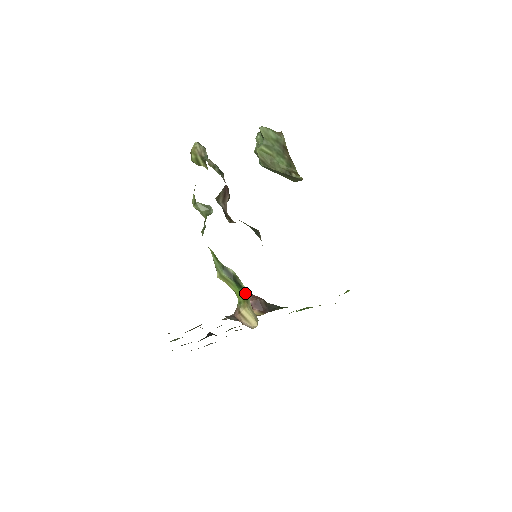
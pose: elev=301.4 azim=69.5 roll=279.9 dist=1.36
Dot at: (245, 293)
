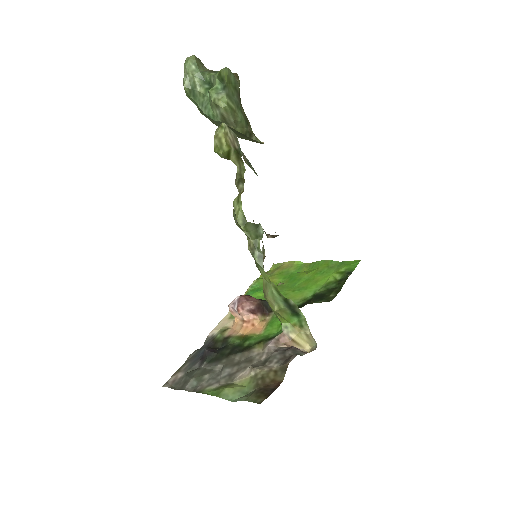
Dot at: (300, 320)
